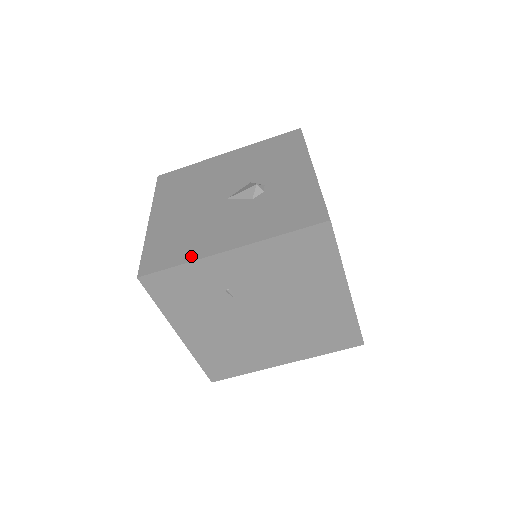
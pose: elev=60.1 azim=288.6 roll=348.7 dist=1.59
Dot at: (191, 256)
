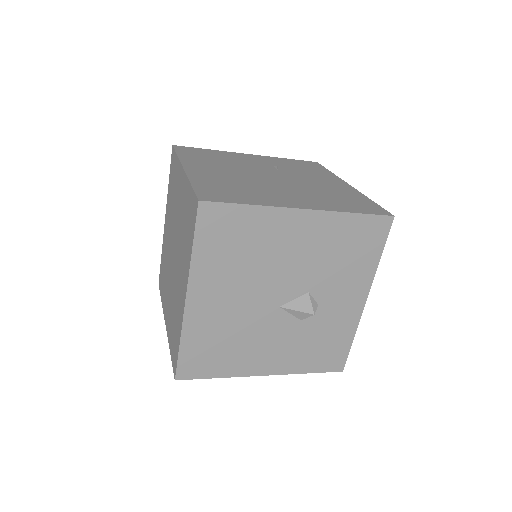
Dot at: (230, 372)
